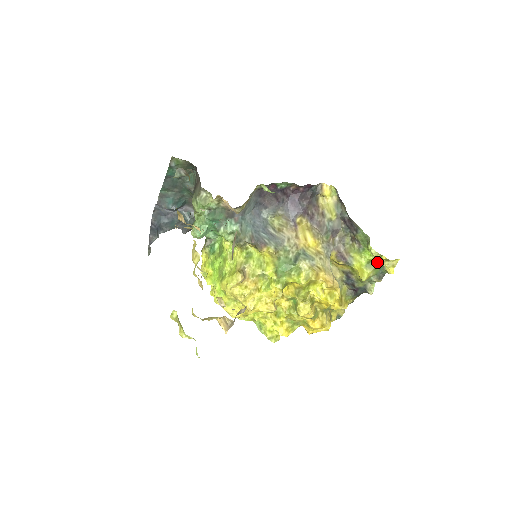
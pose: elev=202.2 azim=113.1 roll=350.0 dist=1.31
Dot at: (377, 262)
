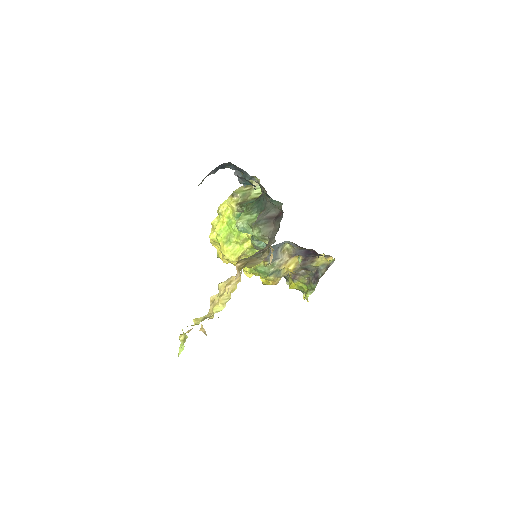
Dot at: (304, 291)
